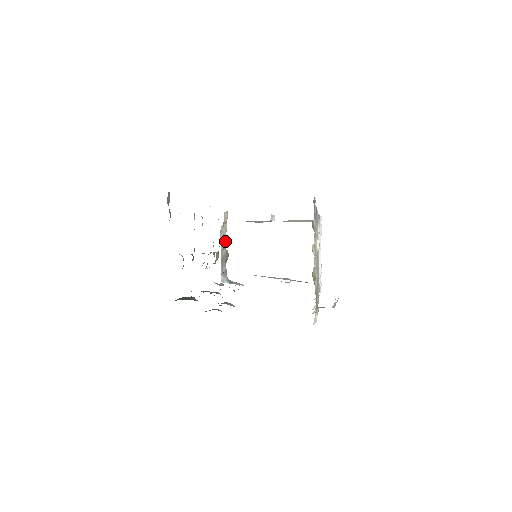
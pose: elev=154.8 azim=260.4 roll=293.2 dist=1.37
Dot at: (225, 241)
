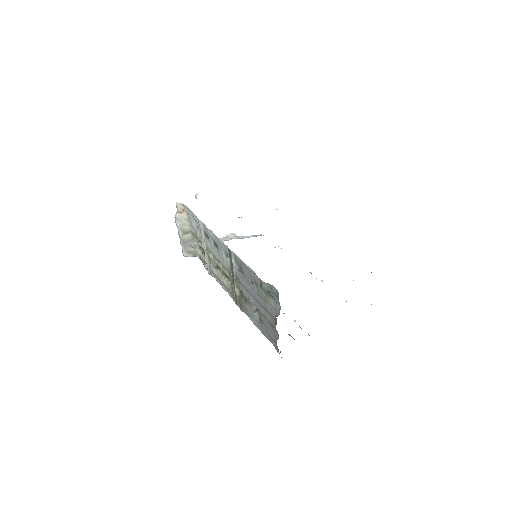
Dot at: (187, 229)
